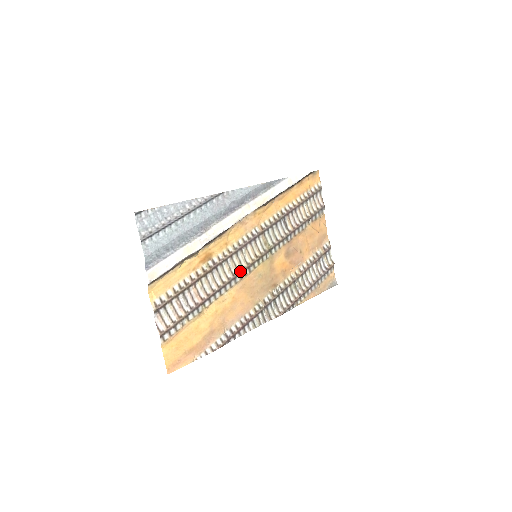
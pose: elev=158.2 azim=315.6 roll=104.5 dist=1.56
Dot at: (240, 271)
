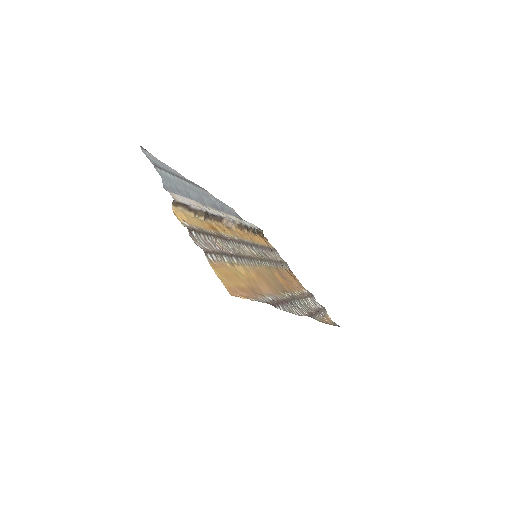
Dot at: (249, 257)
